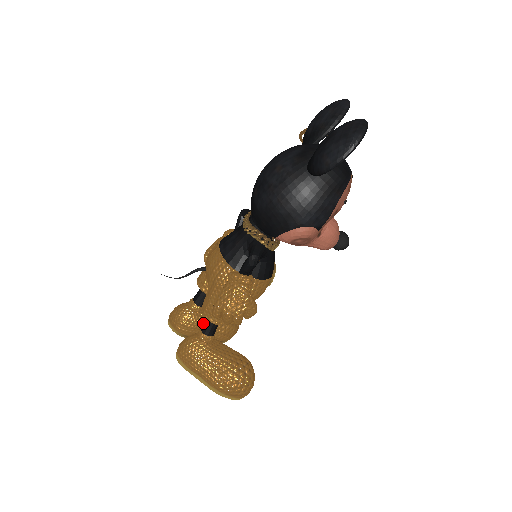
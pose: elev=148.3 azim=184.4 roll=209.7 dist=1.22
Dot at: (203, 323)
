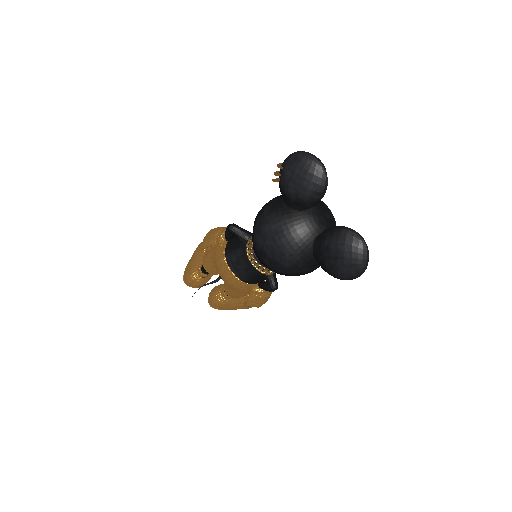
Dot at: occluded
